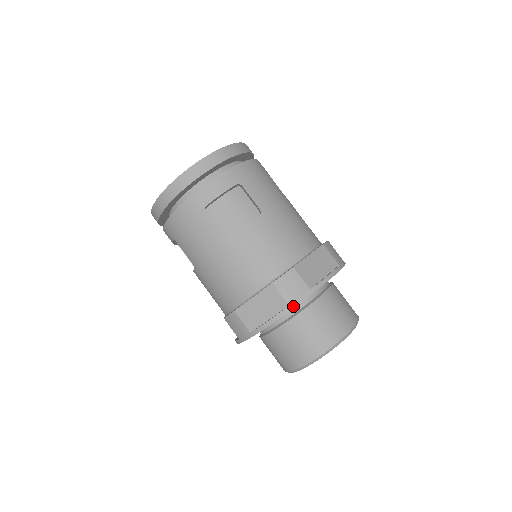
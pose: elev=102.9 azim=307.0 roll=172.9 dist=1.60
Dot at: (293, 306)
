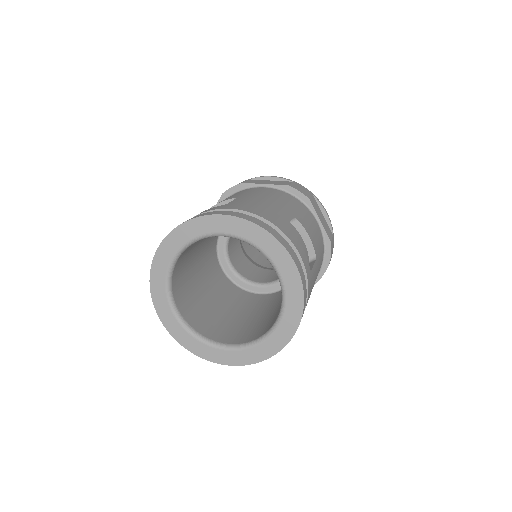
Dot at: occluded
